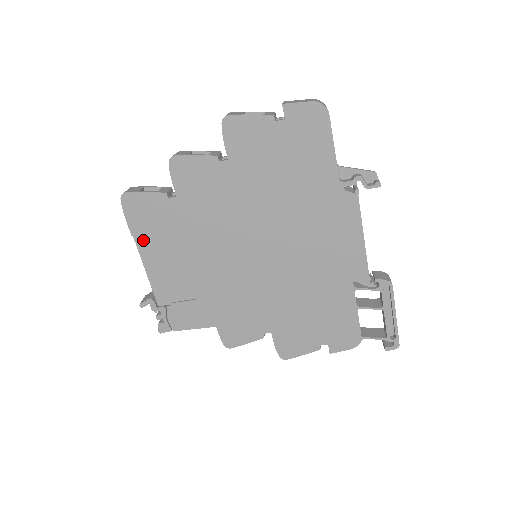
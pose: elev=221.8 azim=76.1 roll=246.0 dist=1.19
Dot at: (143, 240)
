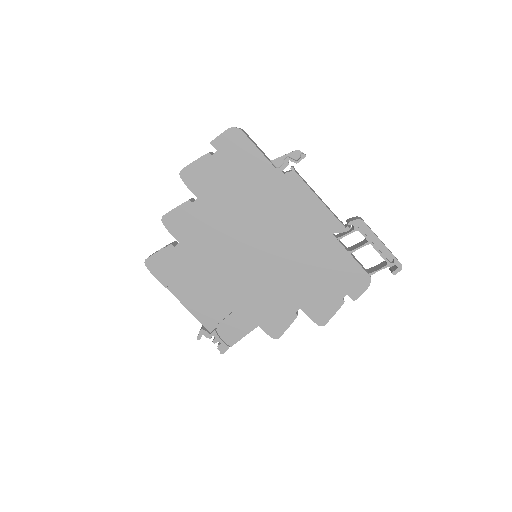
Dot at: (174, 287)
